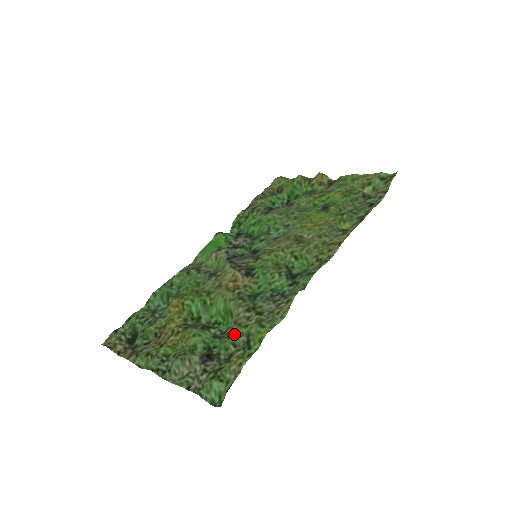
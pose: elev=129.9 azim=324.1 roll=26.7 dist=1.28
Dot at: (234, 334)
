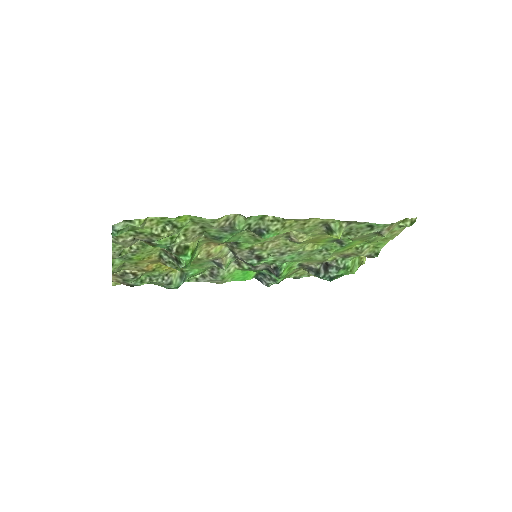
Dot at: (175, 235)
